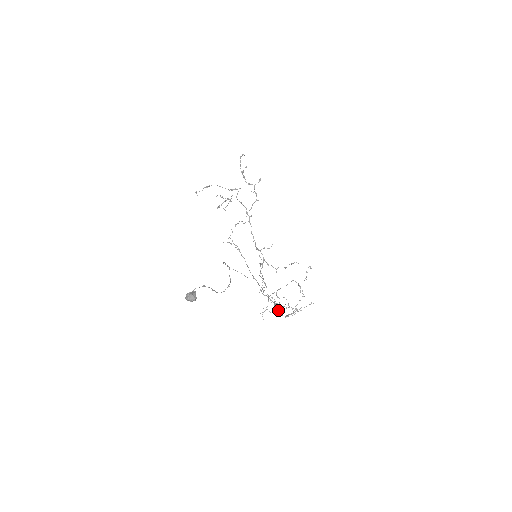
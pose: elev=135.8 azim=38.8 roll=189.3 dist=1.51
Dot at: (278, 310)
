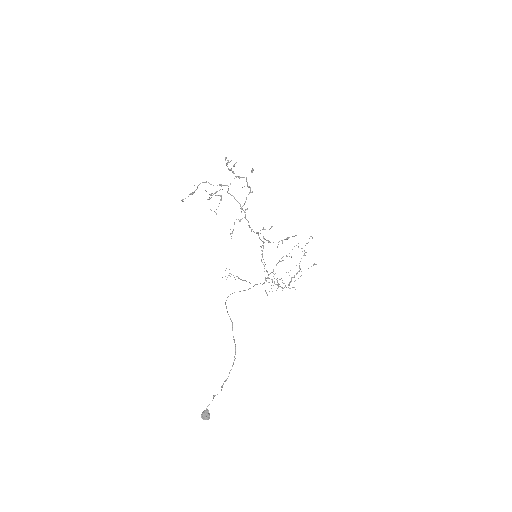
Dot at: (281, 287)
